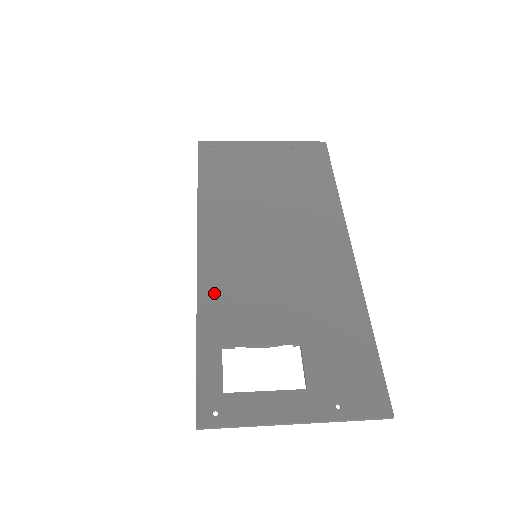
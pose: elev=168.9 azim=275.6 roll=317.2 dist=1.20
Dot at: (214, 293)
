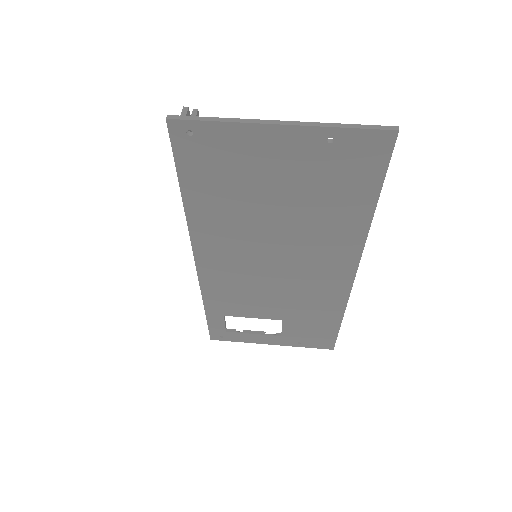
Dot at: (215, 291)
